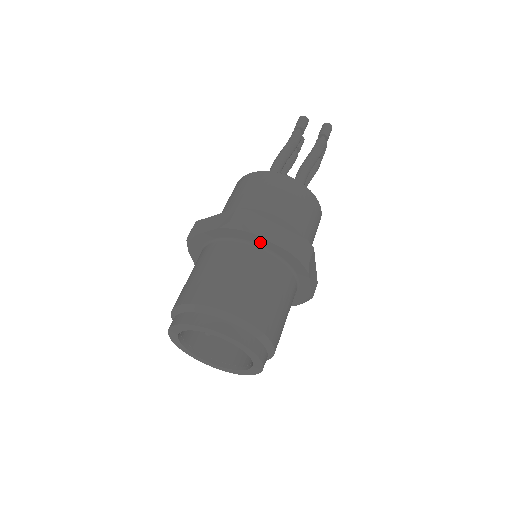
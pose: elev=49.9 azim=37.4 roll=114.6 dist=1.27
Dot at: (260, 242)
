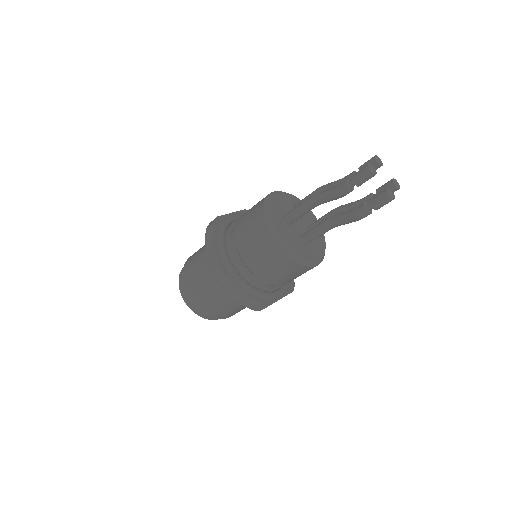
Dot at: occluded
